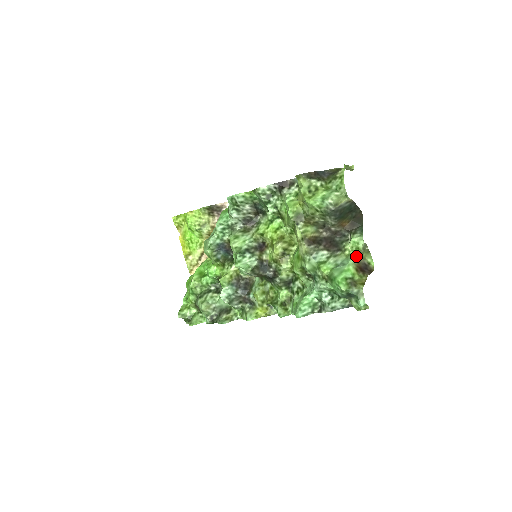
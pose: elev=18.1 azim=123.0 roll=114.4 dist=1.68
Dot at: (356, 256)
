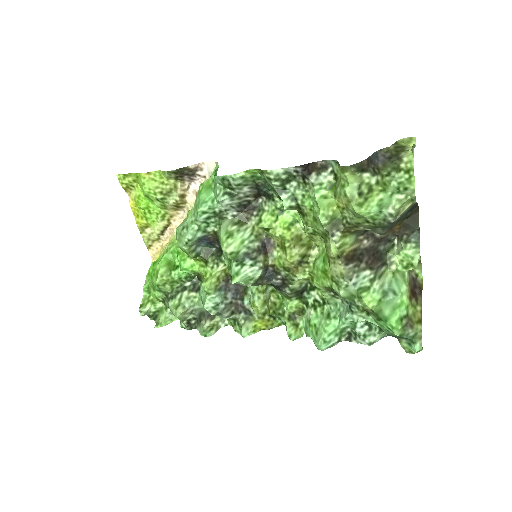
Dot at: (407, 274)
